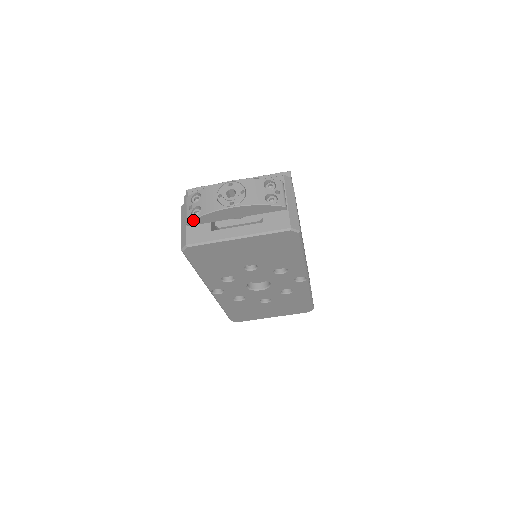
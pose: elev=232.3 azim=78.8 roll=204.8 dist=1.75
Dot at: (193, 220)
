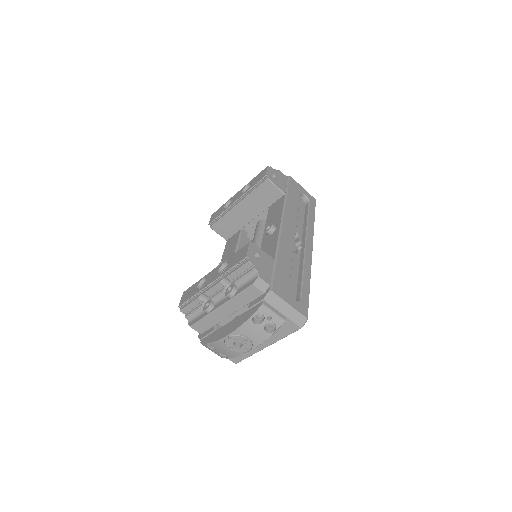
Dot at: (226, 358)
